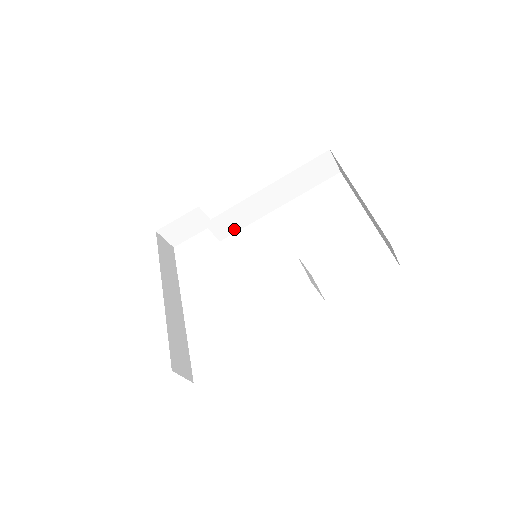
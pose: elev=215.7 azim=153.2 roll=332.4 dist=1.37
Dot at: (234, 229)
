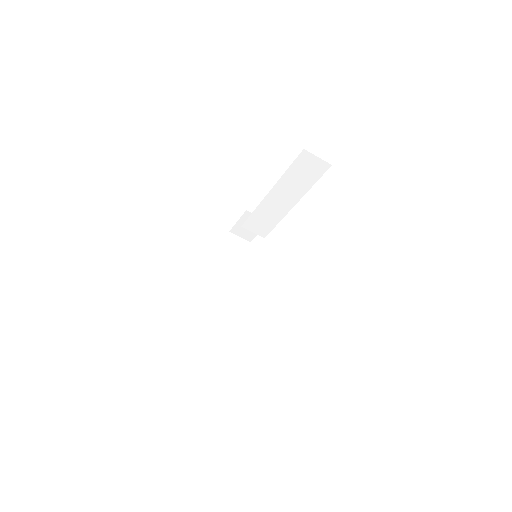
Dot at: (269, 227)
